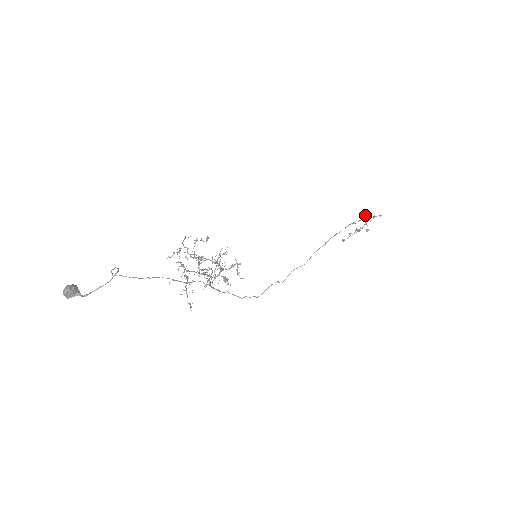
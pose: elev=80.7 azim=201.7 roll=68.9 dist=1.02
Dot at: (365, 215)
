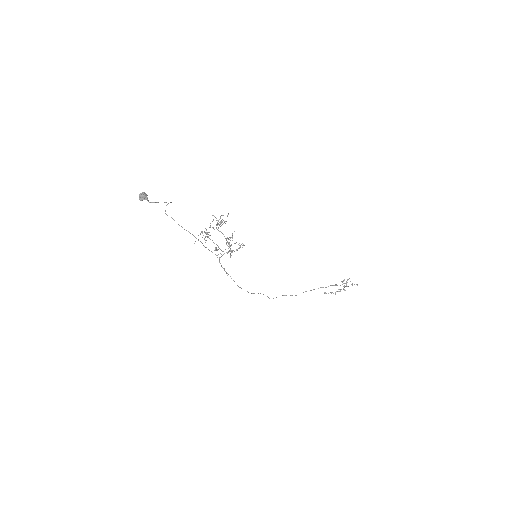
Dot at: occluded
